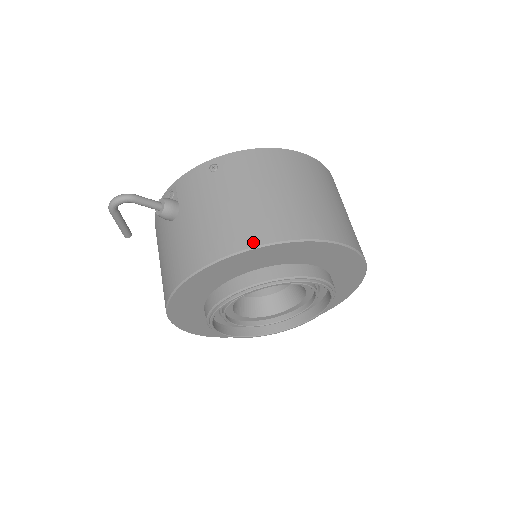
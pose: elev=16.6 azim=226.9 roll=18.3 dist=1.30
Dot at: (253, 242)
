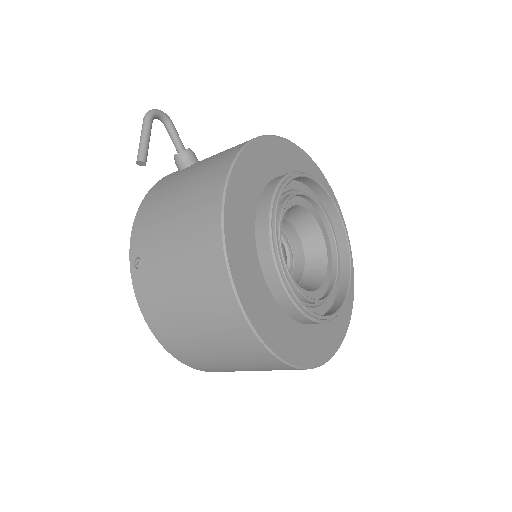
Dot at: occluded
